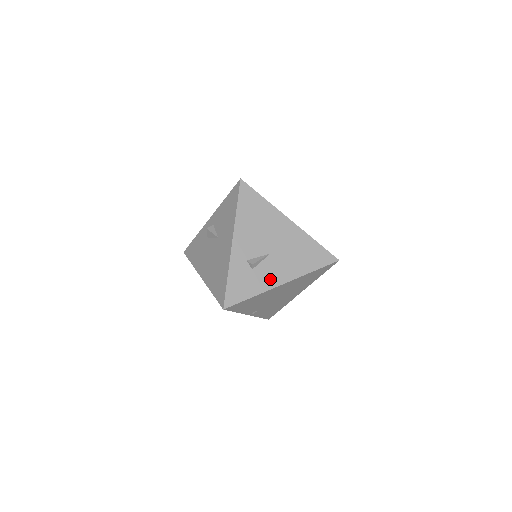
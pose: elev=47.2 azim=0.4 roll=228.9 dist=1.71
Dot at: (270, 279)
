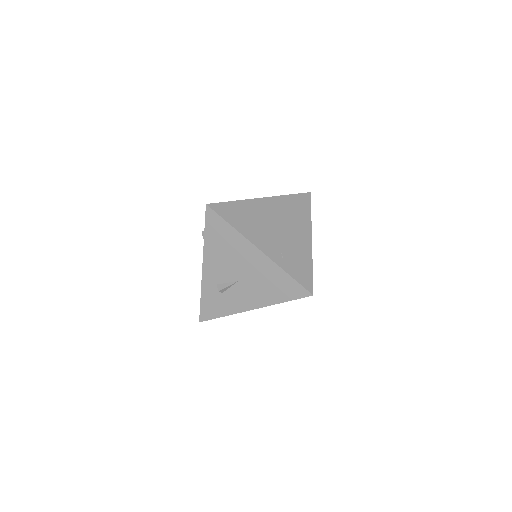
Dot at: (239, 304)
